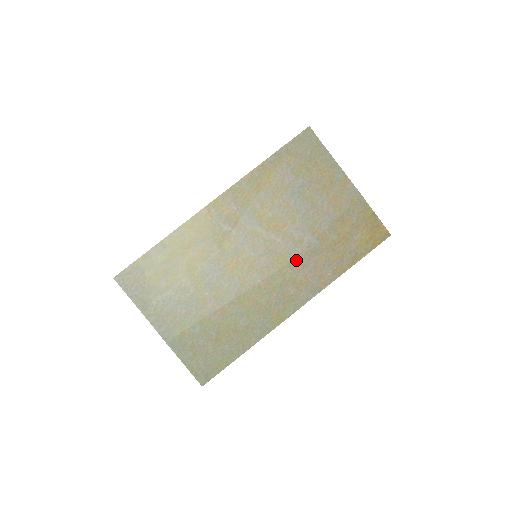
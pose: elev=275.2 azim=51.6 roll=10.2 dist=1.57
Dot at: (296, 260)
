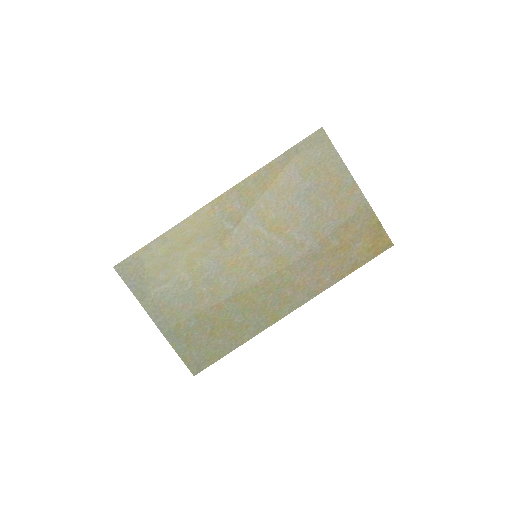
Dot at: (296, 263)
